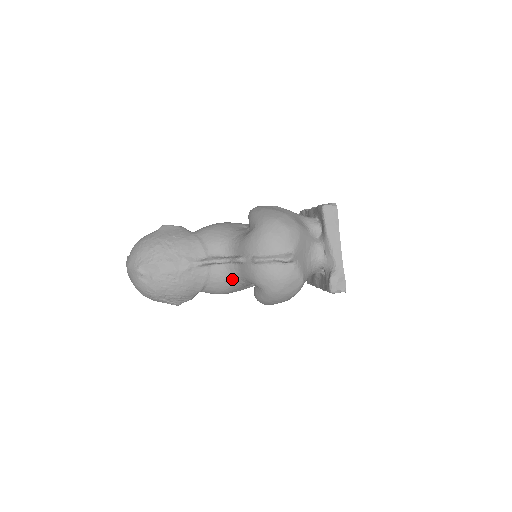
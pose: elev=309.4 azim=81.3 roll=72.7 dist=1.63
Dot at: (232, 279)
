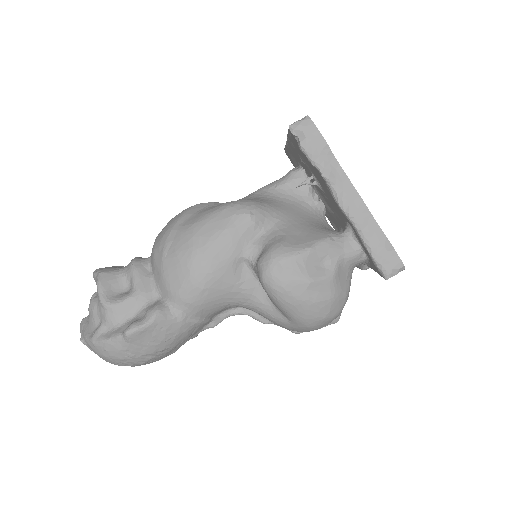
Dot at: occluded
